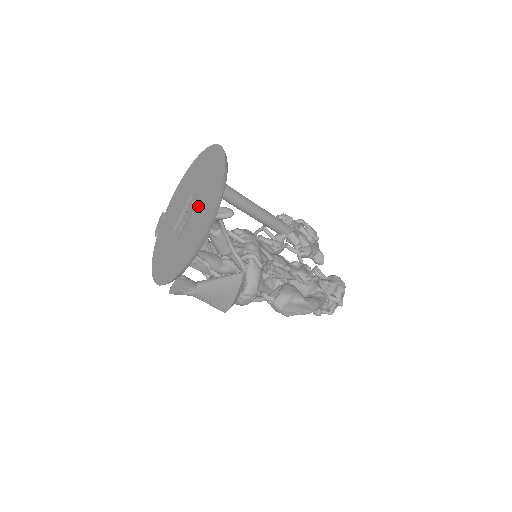
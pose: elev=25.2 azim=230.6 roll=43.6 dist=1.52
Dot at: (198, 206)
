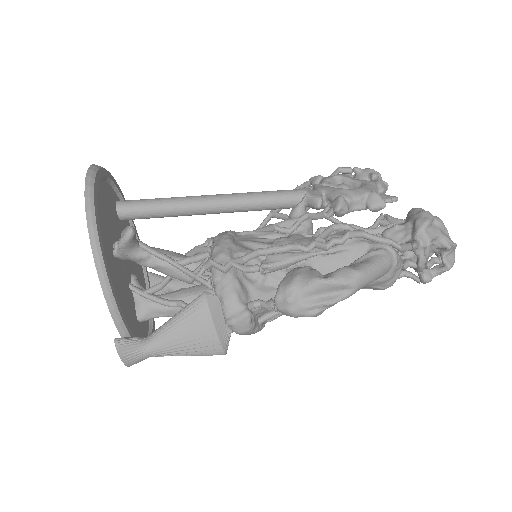
Dot at: occluded
